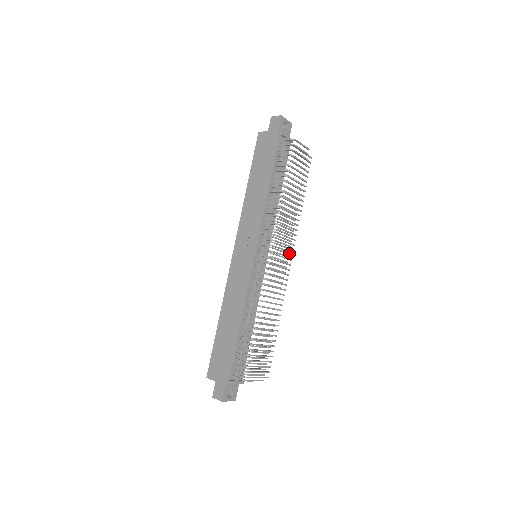
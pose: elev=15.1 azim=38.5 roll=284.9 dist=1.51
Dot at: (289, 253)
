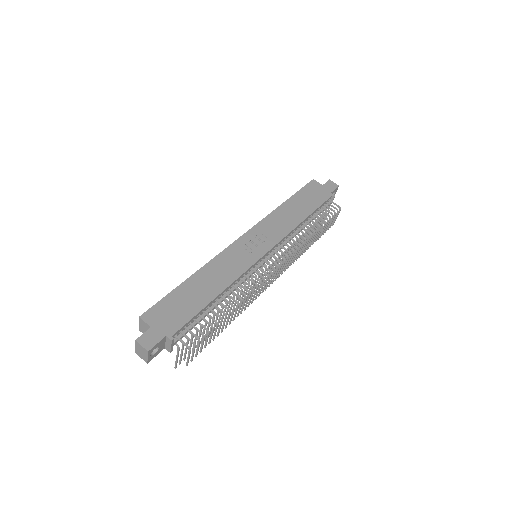
Dot at: occluded
